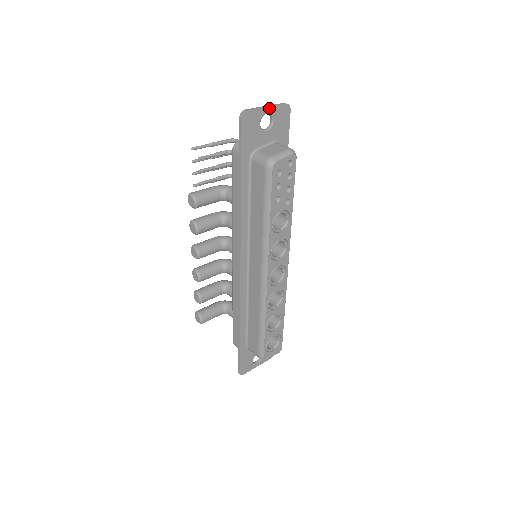
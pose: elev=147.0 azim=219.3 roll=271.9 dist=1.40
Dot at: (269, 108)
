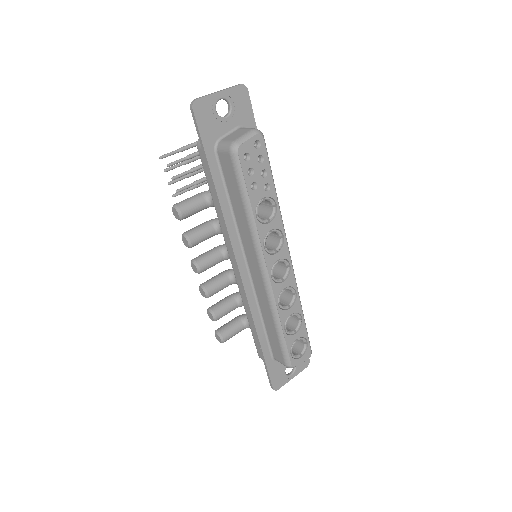
Dot at: (222, 92)
